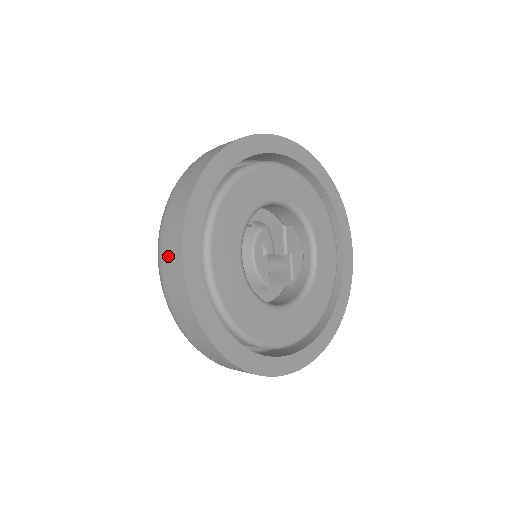
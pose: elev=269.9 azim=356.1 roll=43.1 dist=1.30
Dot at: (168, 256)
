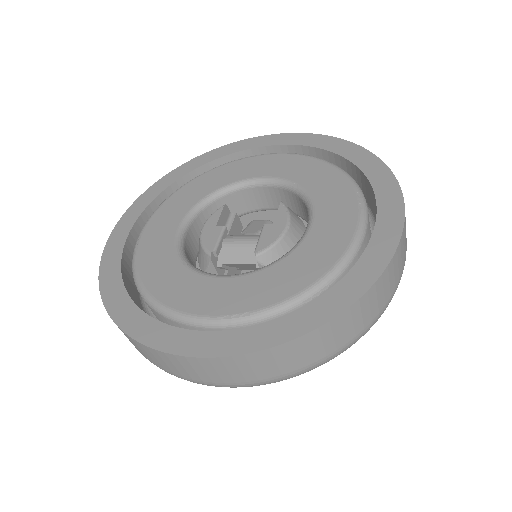
Dot at: occluded
